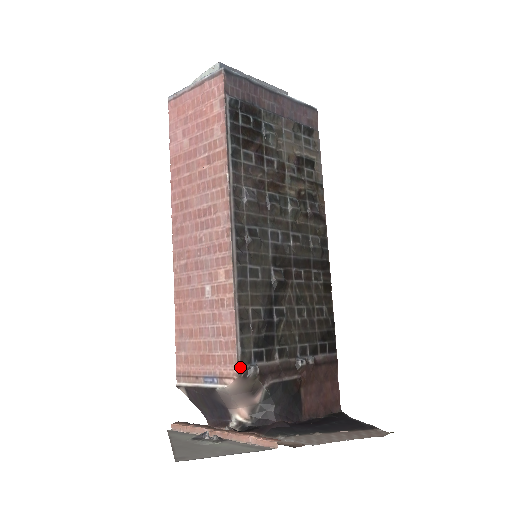
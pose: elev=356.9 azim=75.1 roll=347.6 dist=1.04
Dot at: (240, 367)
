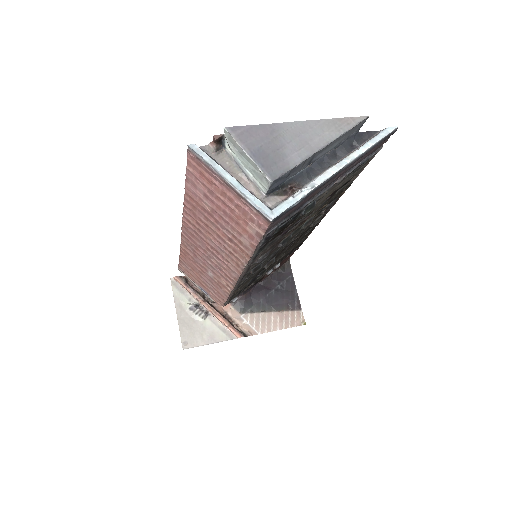
Dot at: occluded
